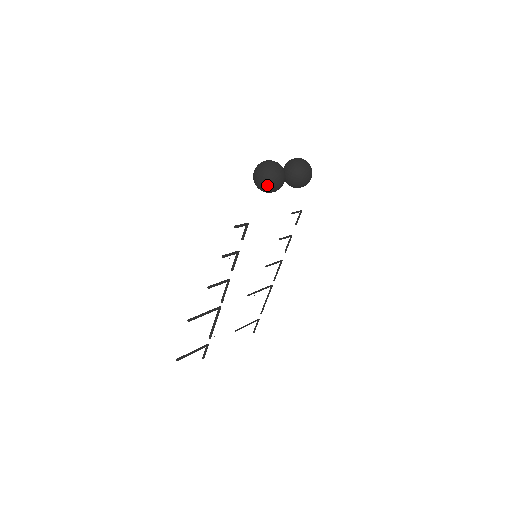
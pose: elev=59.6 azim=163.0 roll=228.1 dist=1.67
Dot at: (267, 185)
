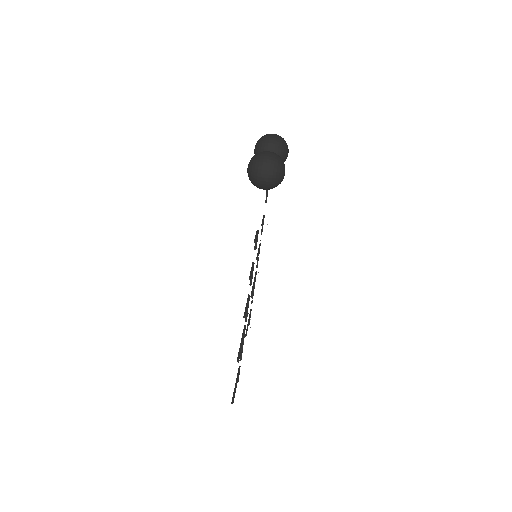
Dot at: (275, 182)
